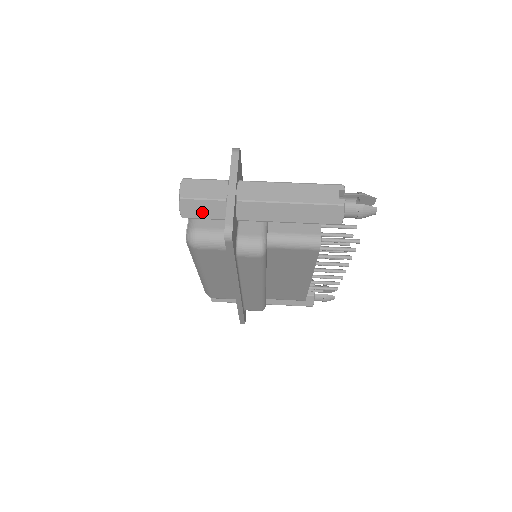
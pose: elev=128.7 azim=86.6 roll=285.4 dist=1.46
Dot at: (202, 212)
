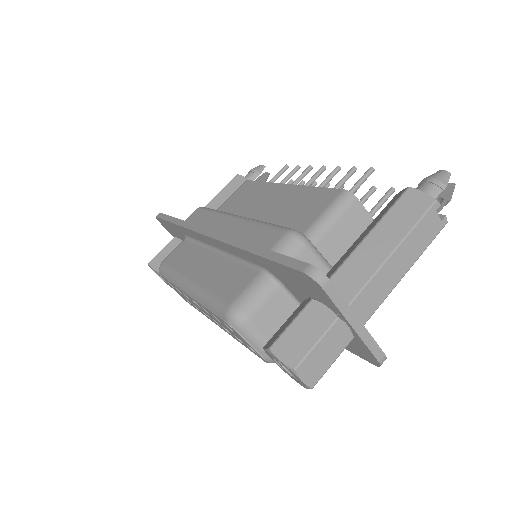
Dot at: occluded
